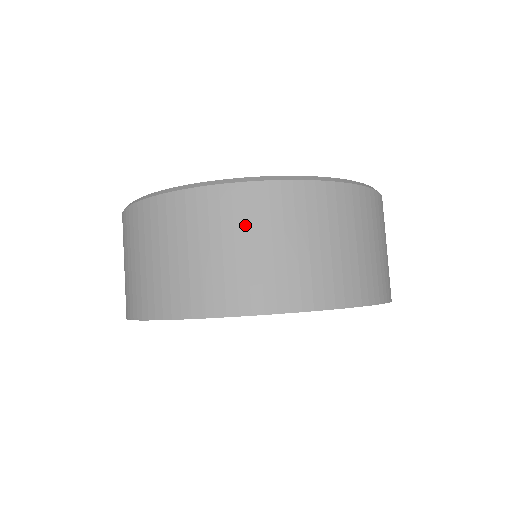
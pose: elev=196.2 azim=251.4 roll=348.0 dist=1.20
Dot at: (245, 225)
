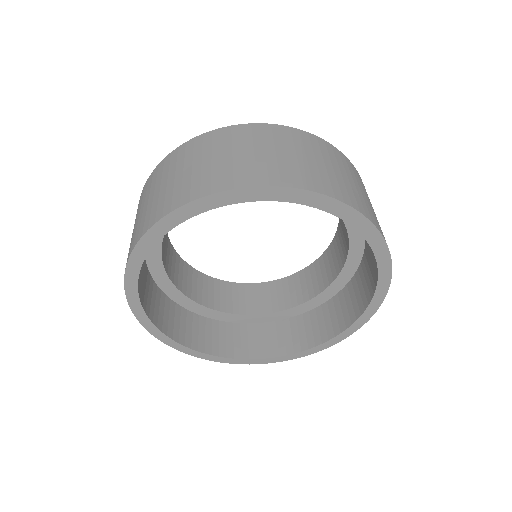
Dot at: (329, 158)
